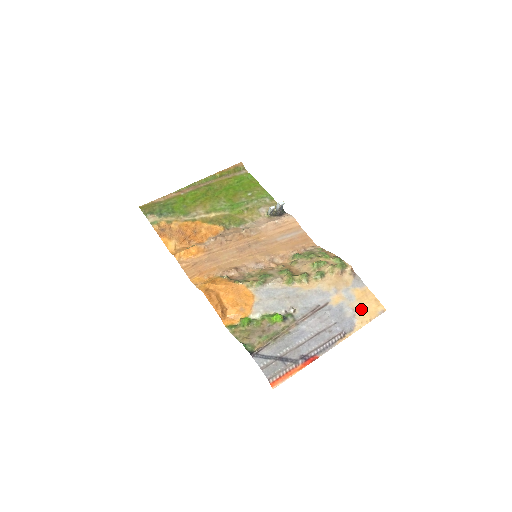
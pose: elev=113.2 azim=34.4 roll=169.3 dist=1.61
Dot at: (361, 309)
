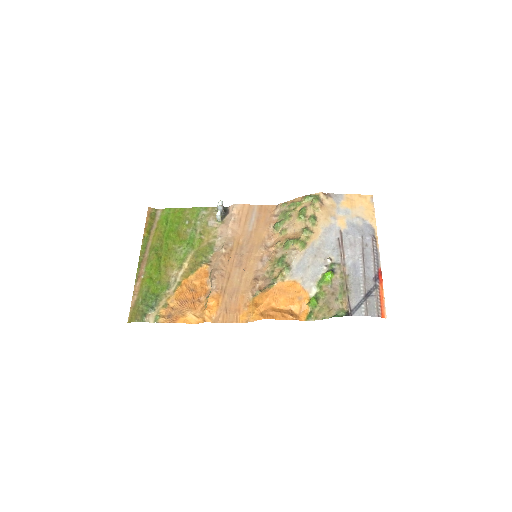
Dot at: (361, 211)
